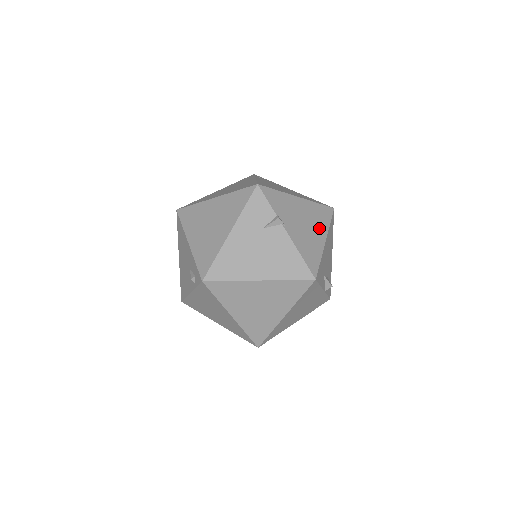
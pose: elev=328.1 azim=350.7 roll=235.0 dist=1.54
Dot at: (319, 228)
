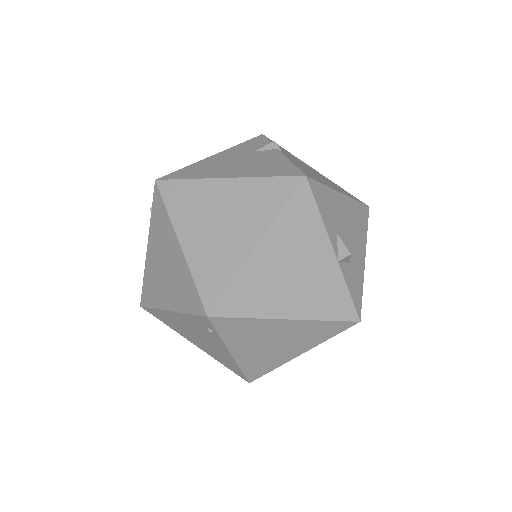
Dot at: (336, 187)
